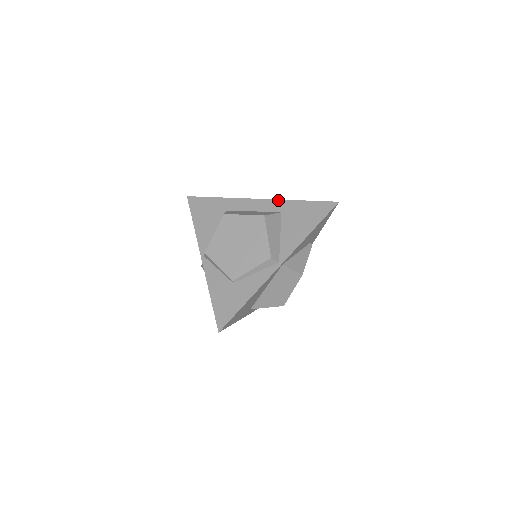
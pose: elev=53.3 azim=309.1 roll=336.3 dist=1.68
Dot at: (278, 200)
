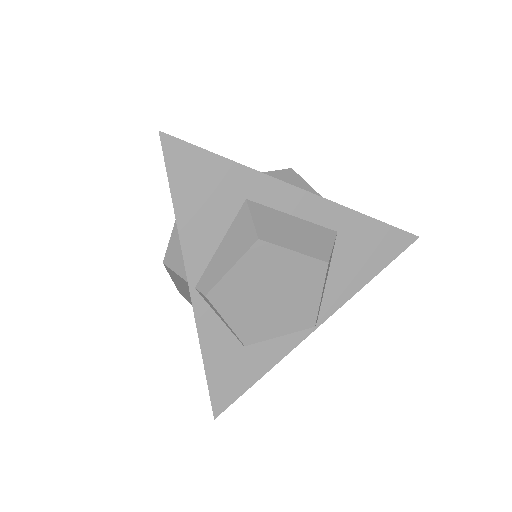
Dot at: (337, 205)
